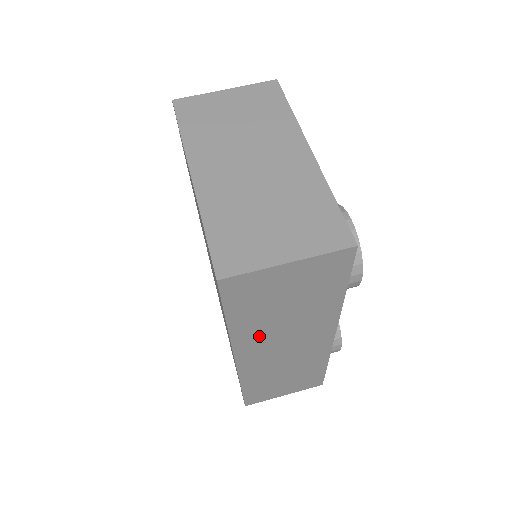
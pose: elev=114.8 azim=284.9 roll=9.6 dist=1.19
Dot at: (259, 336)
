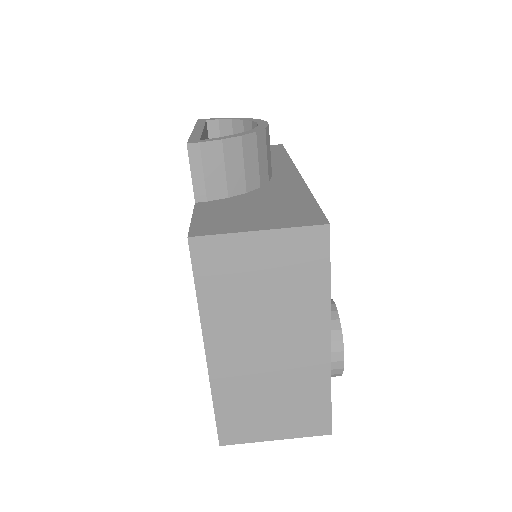
Dot at: occluded
